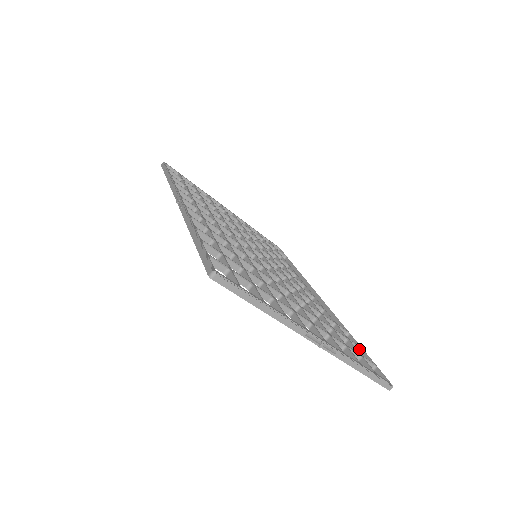
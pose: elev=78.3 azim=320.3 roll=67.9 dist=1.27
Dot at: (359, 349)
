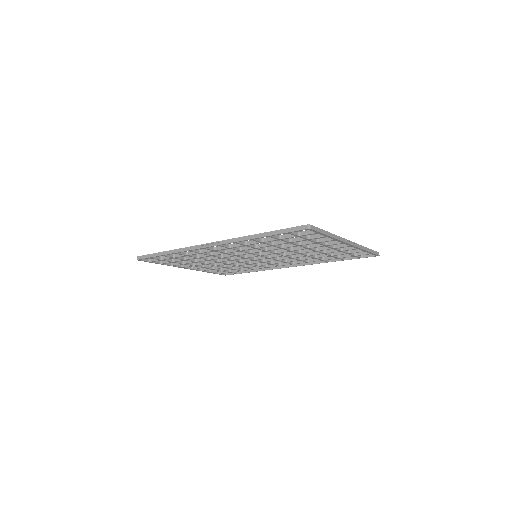
Dot at: (344, 258)
